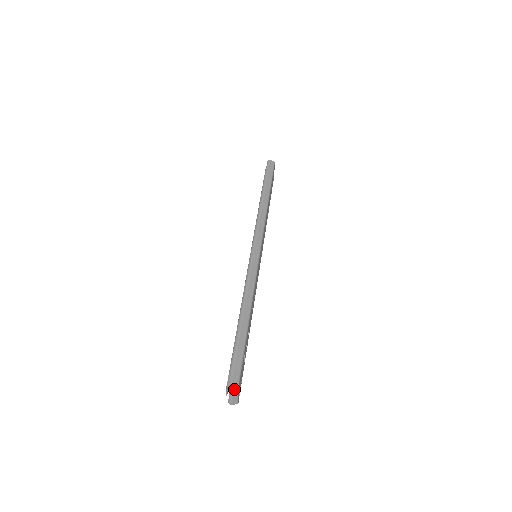
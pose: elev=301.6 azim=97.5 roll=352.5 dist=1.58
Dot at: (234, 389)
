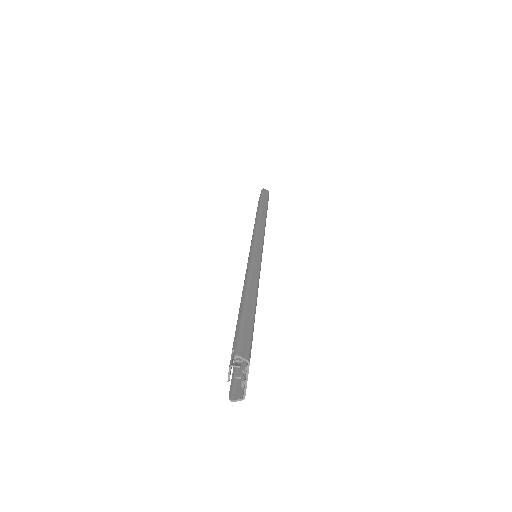
Dot at: (244, 356)
